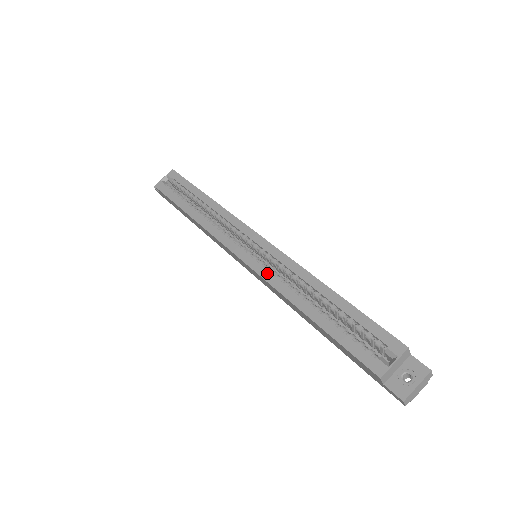
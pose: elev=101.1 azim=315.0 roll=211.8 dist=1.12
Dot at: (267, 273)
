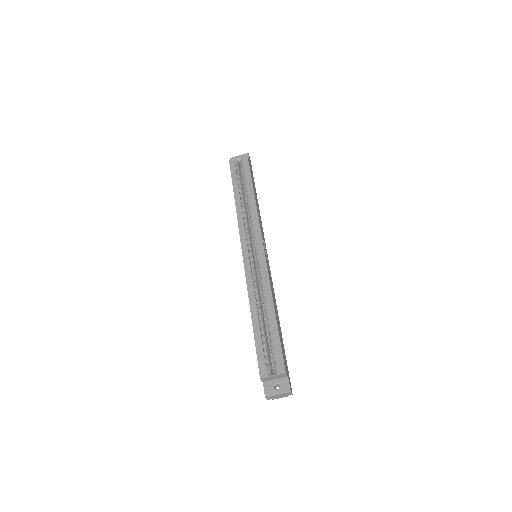
Dot at: (250, 275)
